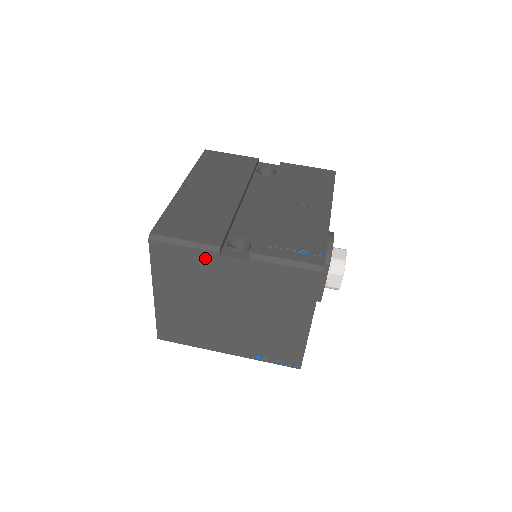
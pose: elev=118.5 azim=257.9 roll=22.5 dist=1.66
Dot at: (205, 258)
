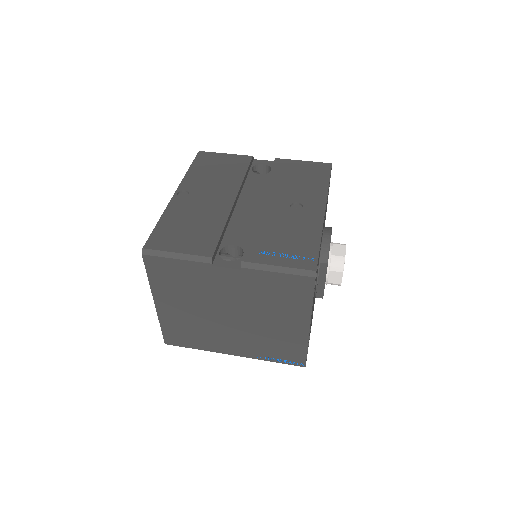
Dot at: (198, 269)
